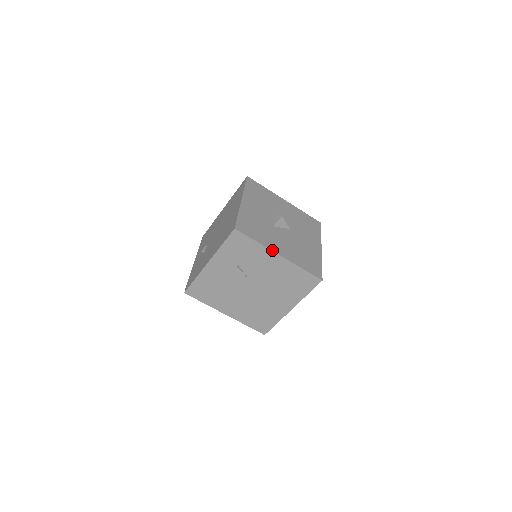
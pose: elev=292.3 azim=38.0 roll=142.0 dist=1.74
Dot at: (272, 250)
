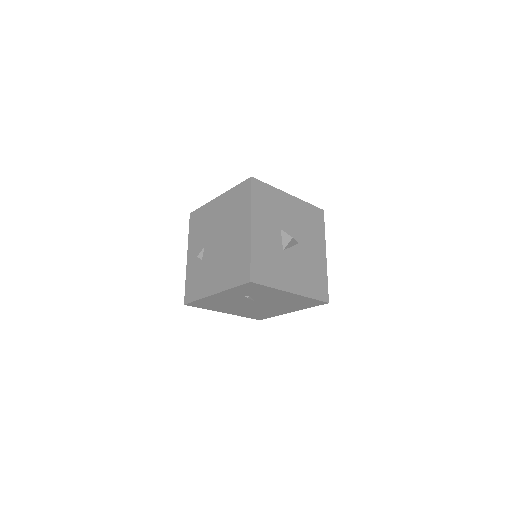
Dot at: (285, 290)
